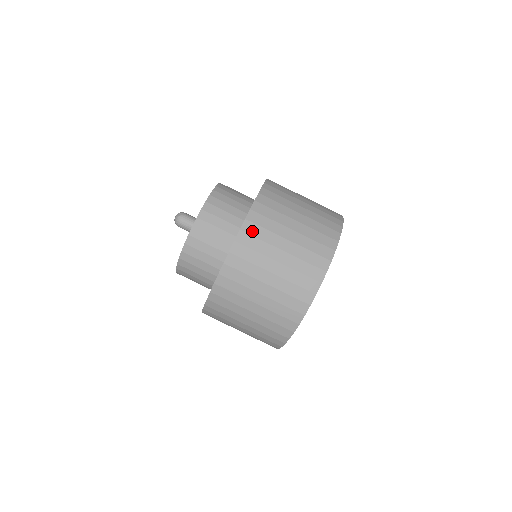
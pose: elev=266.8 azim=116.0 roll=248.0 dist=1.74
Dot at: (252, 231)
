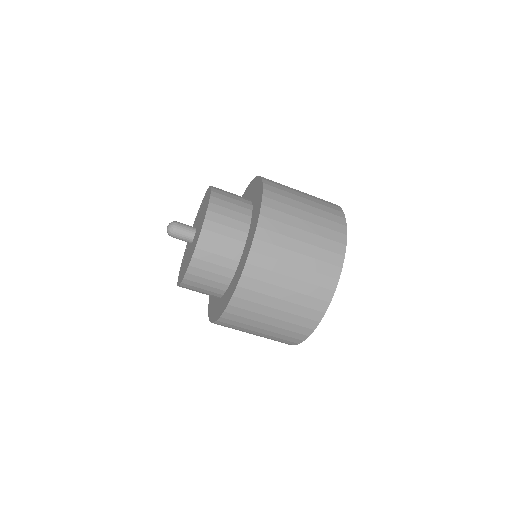
Dot at: (240, 305)
